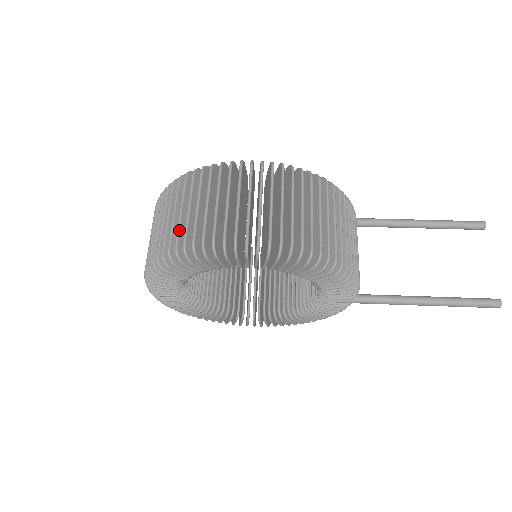
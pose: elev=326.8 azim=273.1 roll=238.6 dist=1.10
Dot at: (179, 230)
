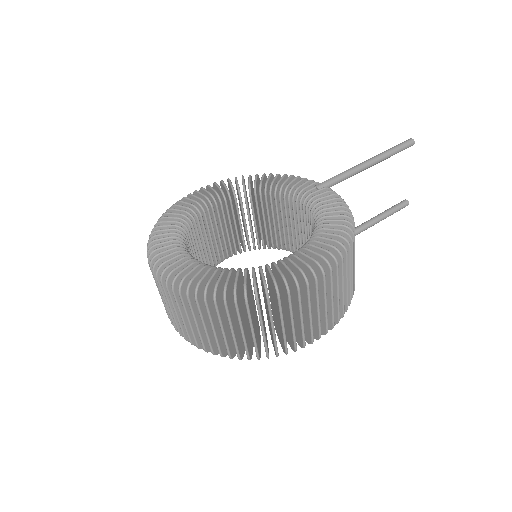
Dot at: (257, 345)
